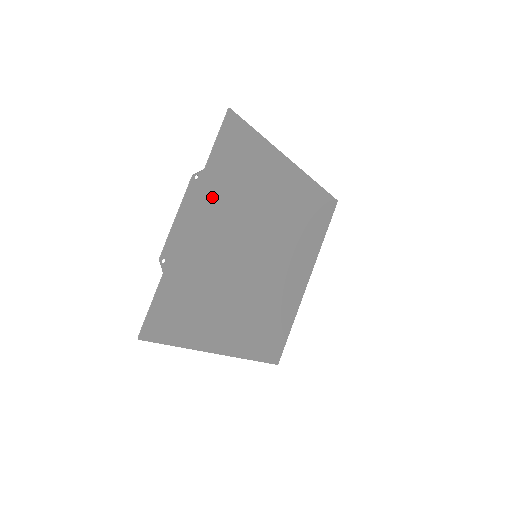
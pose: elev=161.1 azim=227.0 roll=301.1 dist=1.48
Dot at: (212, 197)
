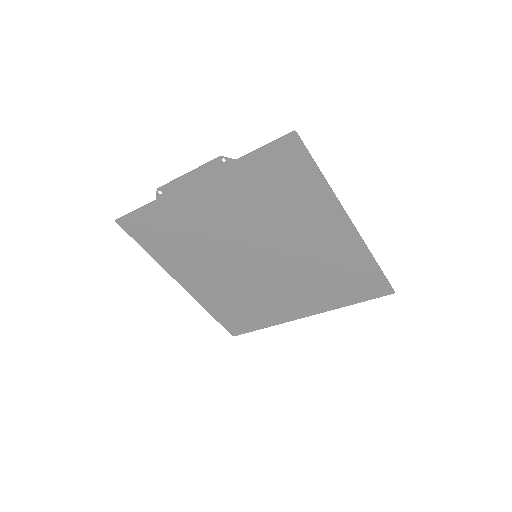
Dot at: (233, 184)
